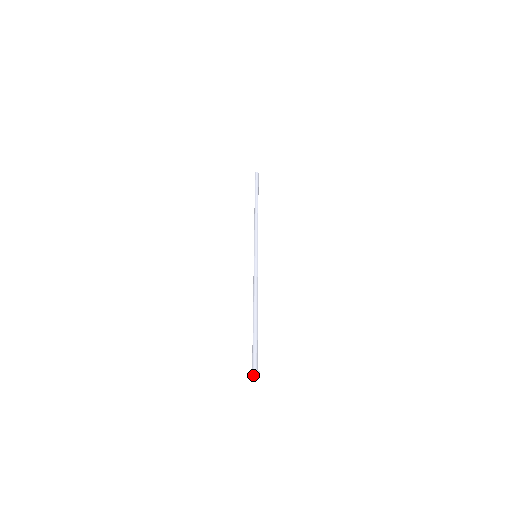
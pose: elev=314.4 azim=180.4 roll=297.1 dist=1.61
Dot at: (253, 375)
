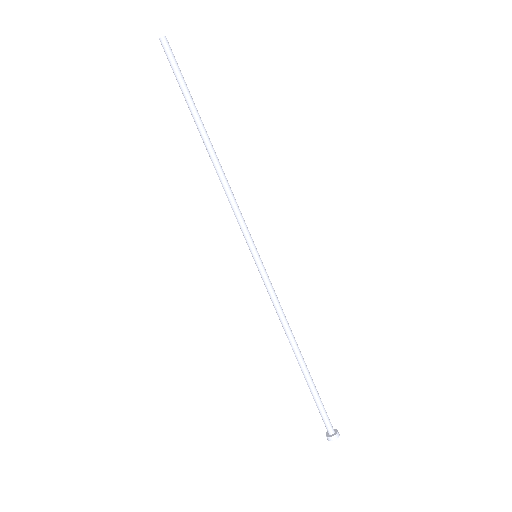
Dot at: (333, 438)
